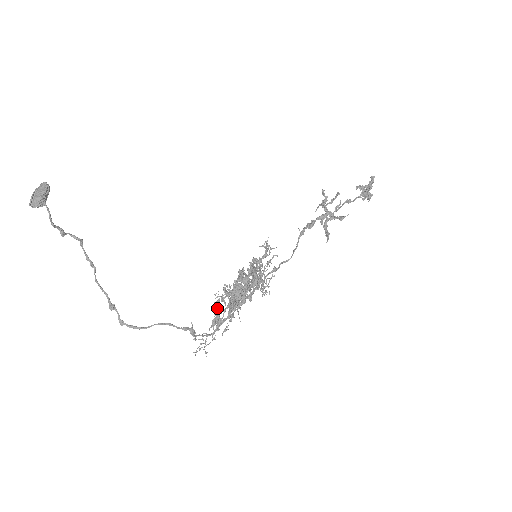
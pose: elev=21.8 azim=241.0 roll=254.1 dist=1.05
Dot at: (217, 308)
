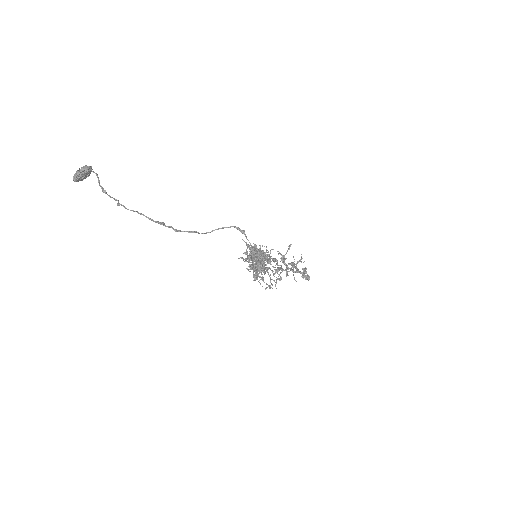
Dot at: (248, 255)
